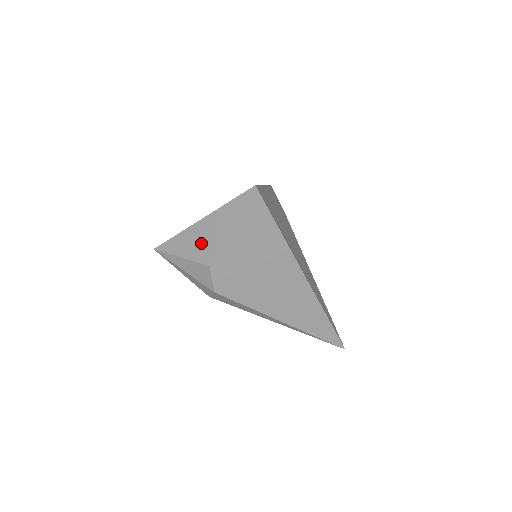
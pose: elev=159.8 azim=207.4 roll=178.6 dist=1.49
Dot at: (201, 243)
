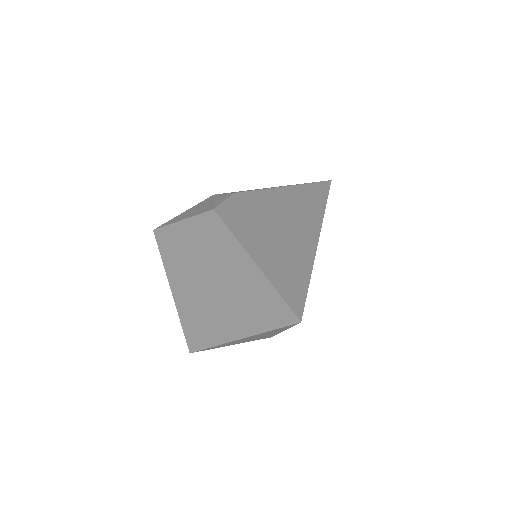
Dot at: occluded
